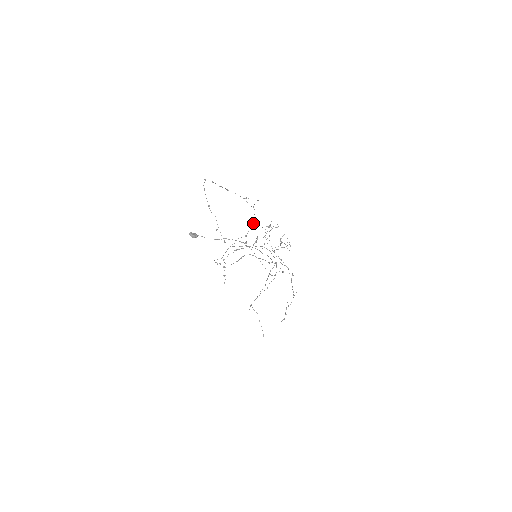
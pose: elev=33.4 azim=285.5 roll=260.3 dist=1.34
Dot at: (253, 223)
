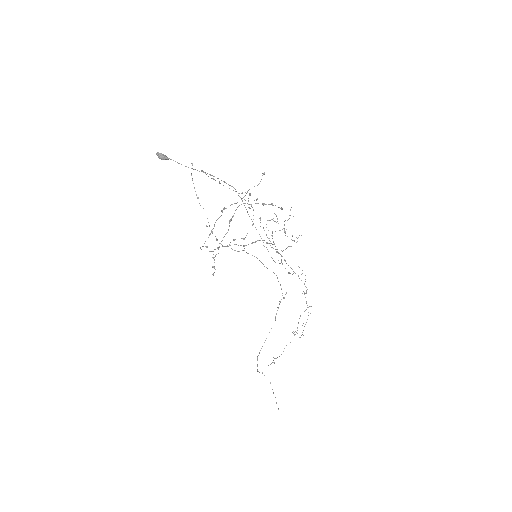
Dot at: (252, 225)
